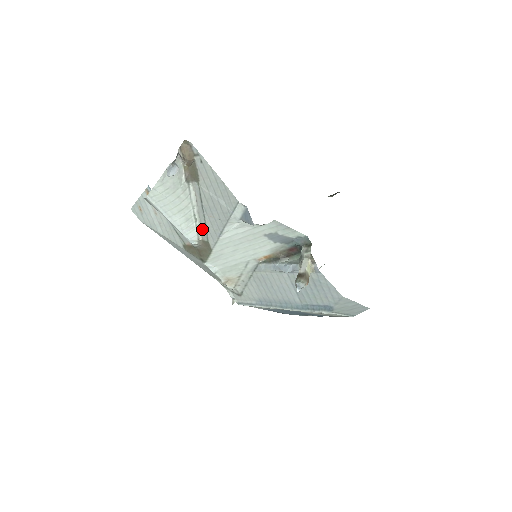
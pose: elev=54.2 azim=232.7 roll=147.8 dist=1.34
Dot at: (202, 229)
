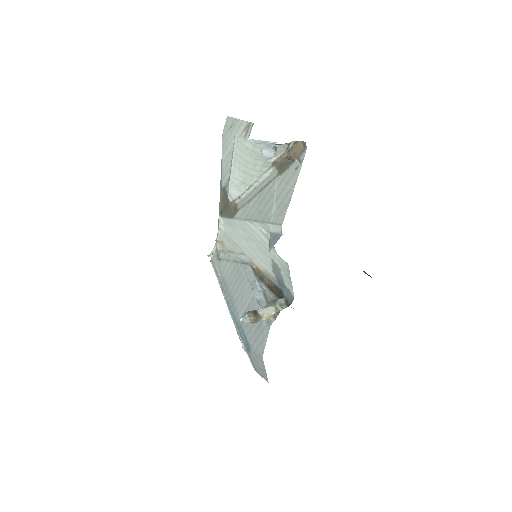
Dot at: (245, 199)
